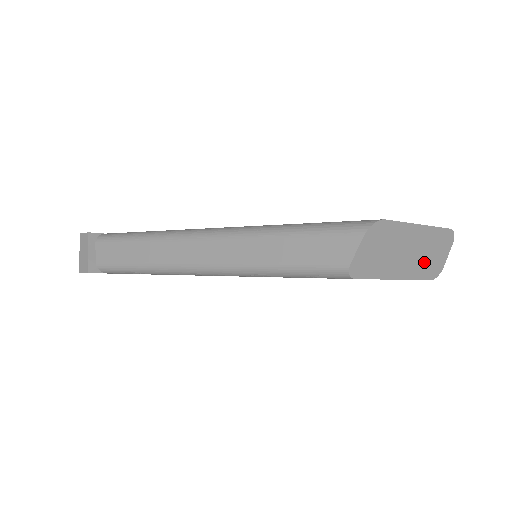
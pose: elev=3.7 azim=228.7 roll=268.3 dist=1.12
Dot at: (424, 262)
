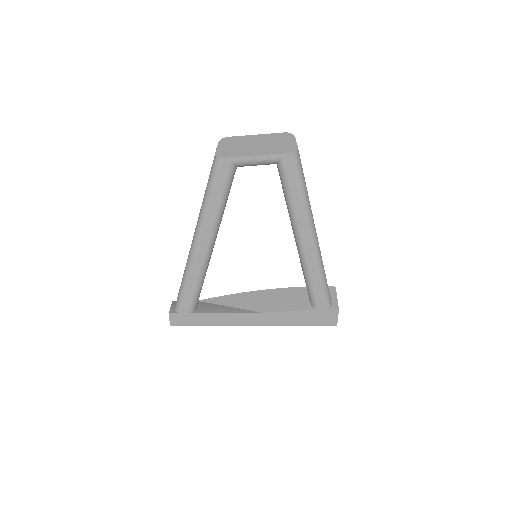
Dot at: (276, 147)
